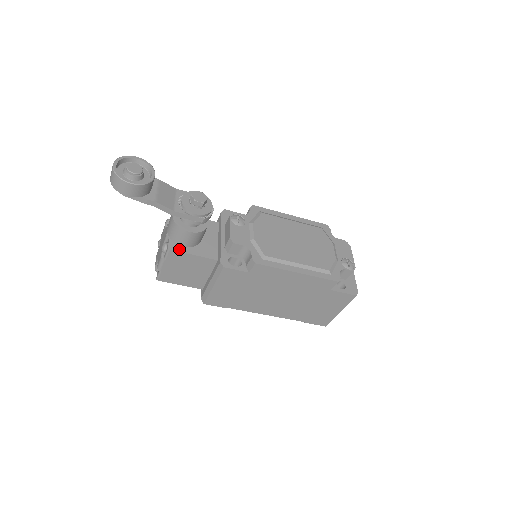
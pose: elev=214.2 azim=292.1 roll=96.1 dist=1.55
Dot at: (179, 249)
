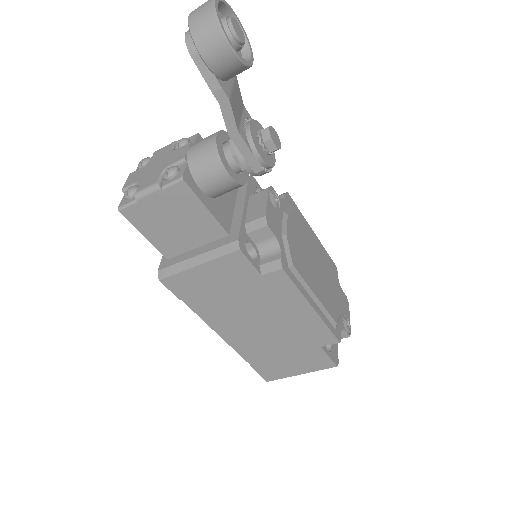
Dot at: (194, 188)
